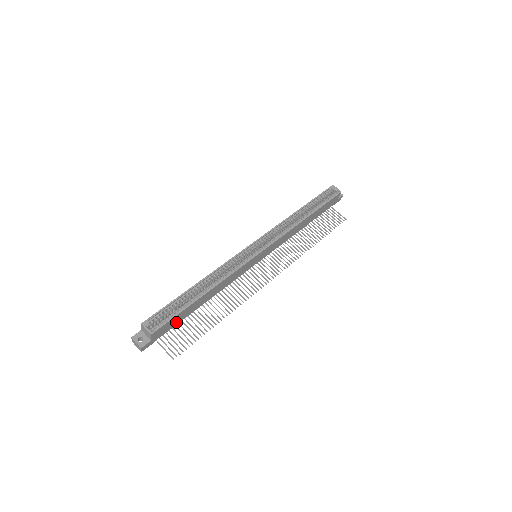
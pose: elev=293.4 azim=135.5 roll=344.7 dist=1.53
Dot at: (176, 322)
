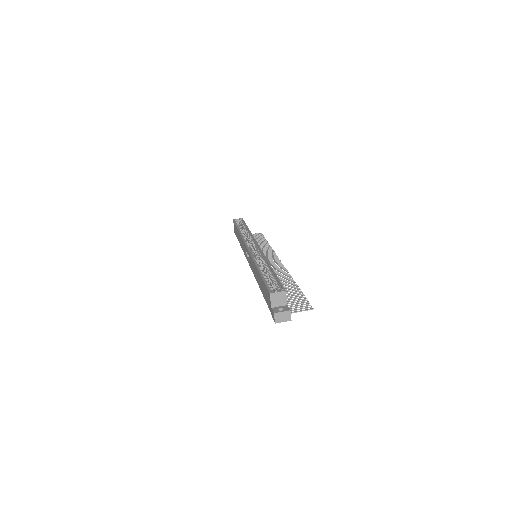
Dot at: occluded
